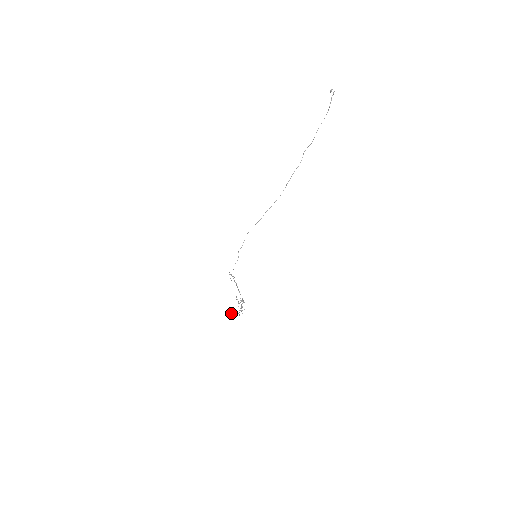
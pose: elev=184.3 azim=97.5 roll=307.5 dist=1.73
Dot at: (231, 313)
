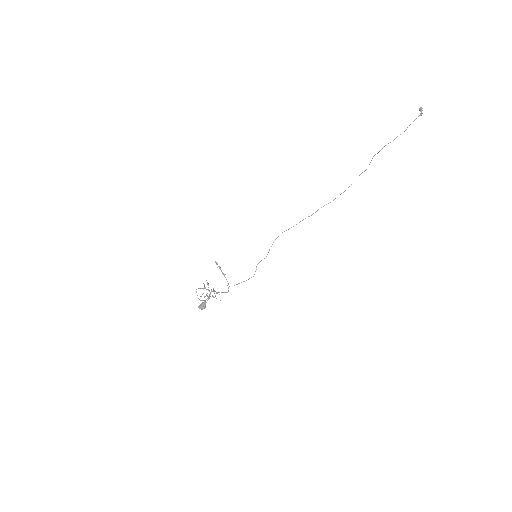
Dot at: (204, 307)
